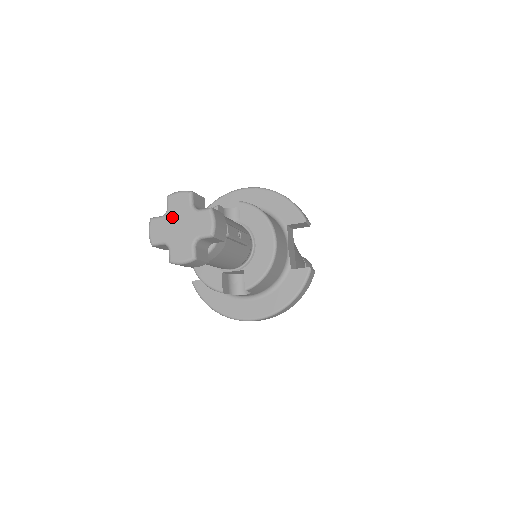
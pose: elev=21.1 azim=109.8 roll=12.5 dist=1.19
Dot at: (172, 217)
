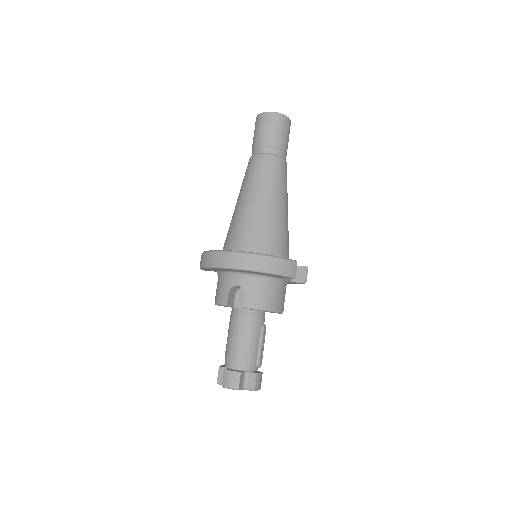
Dot at: occluded
